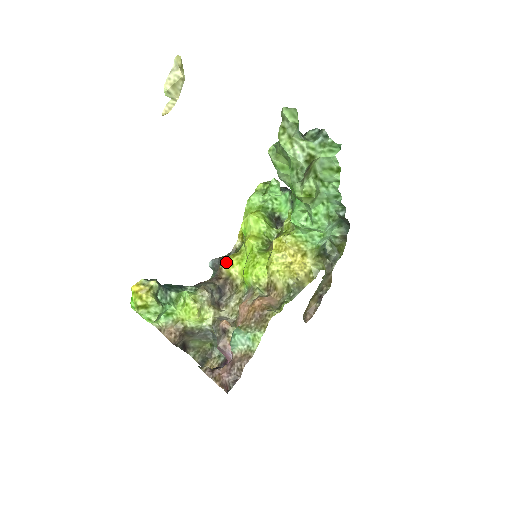
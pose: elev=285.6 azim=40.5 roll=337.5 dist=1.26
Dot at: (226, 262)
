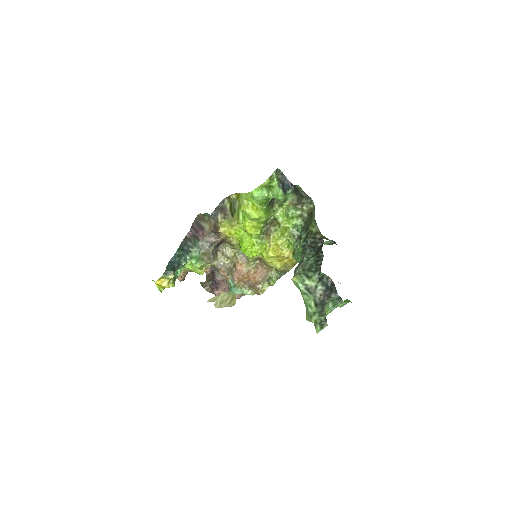
Dot at: (225, 232)
